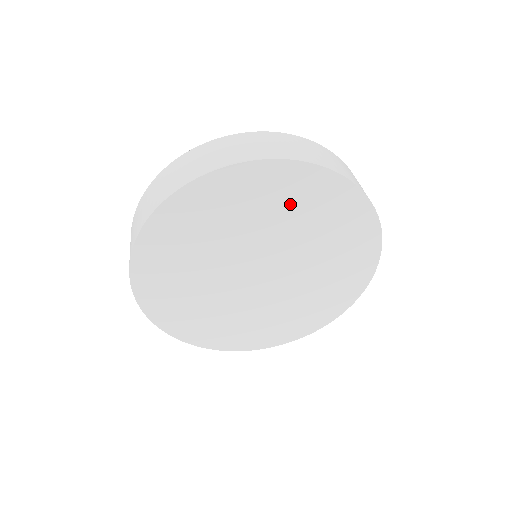
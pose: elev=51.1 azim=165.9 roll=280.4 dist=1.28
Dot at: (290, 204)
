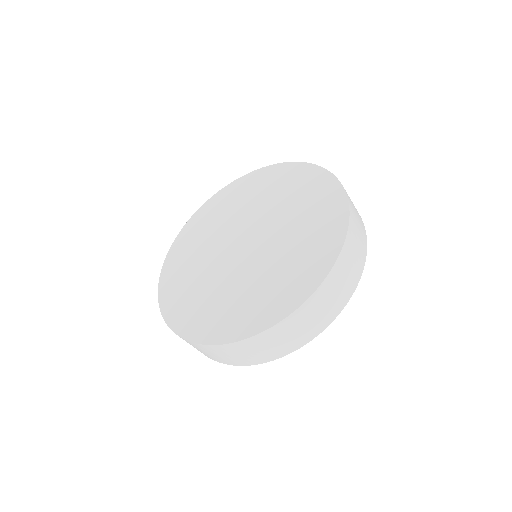
Dot at: occluded
